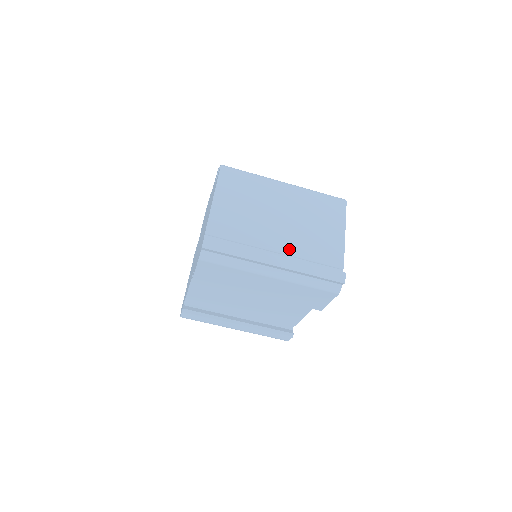
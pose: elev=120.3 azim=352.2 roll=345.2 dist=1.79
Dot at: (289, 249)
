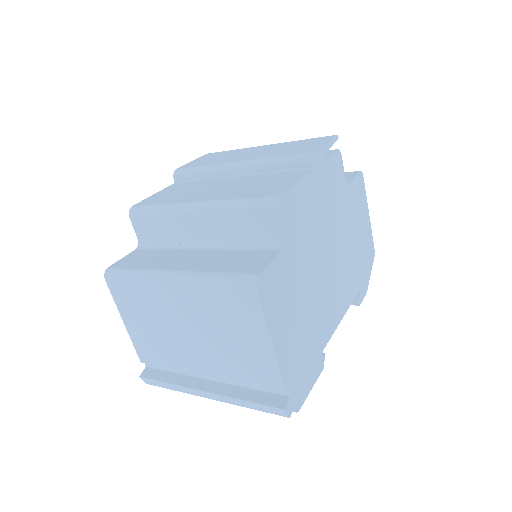
Dot at: (216, 373)
